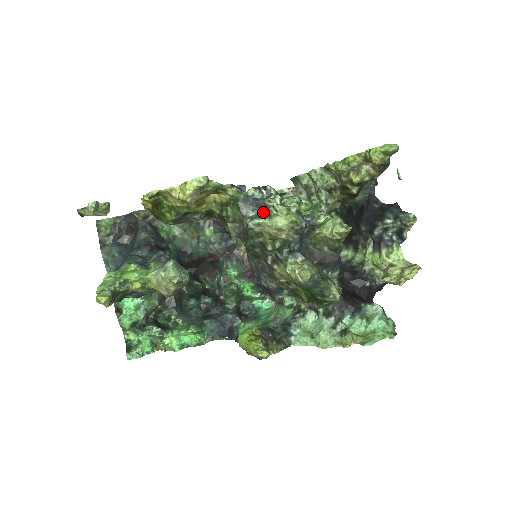
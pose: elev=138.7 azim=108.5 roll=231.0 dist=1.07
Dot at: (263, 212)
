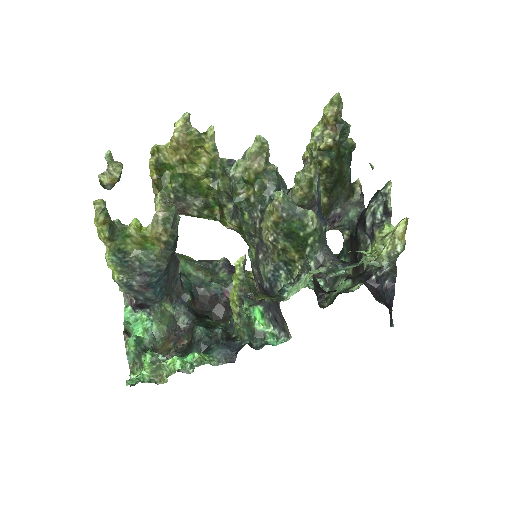
Dot at: occluded
